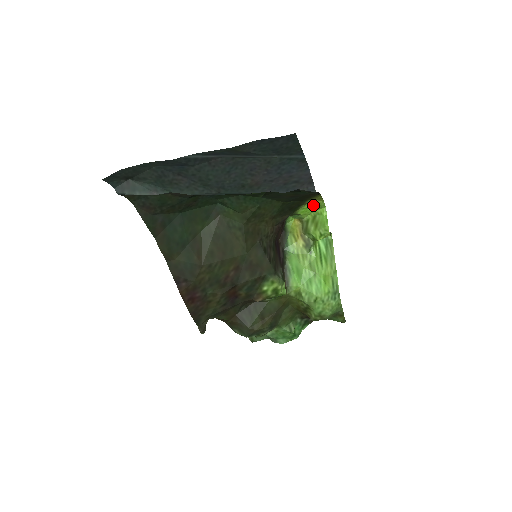
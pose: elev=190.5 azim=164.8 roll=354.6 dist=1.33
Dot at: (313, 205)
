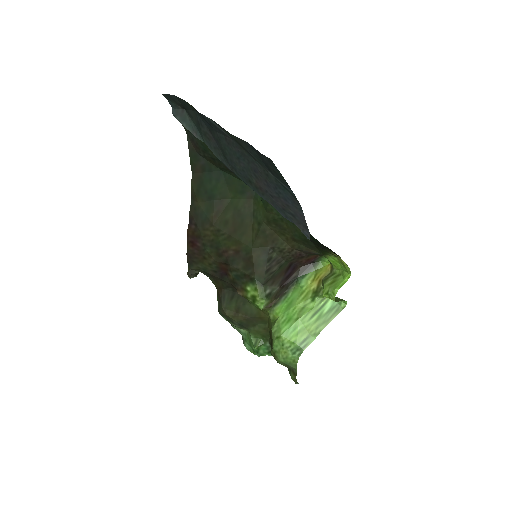
Dot at: (341, 263)
